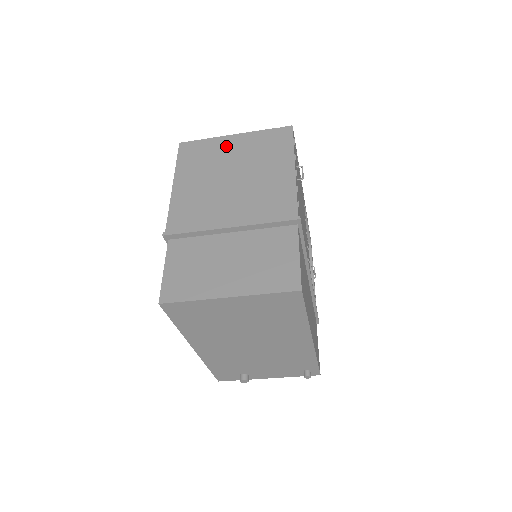
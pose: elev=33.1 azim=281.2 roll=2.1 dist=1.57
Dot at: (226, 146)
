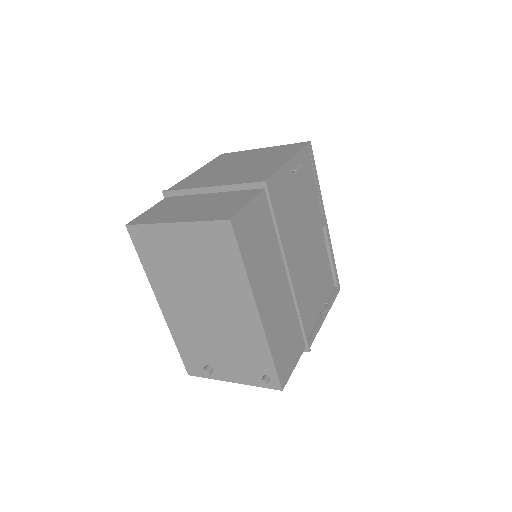
Dot at: (251, 153)
